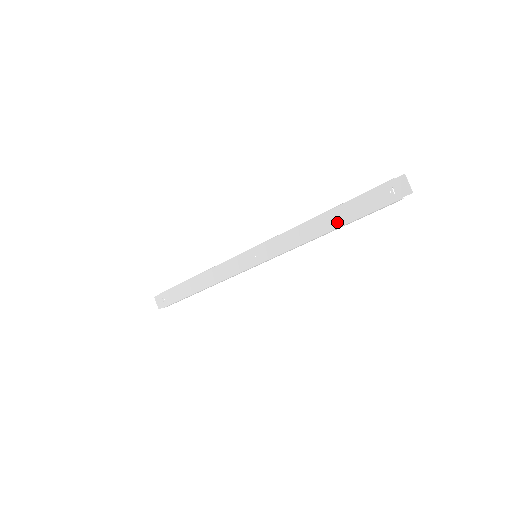
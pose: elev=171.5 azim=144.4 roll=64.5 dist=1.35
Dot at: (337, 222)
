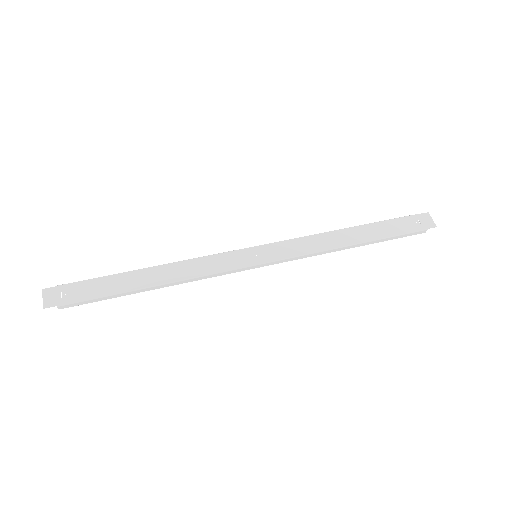
Dot at: (364, 237)
